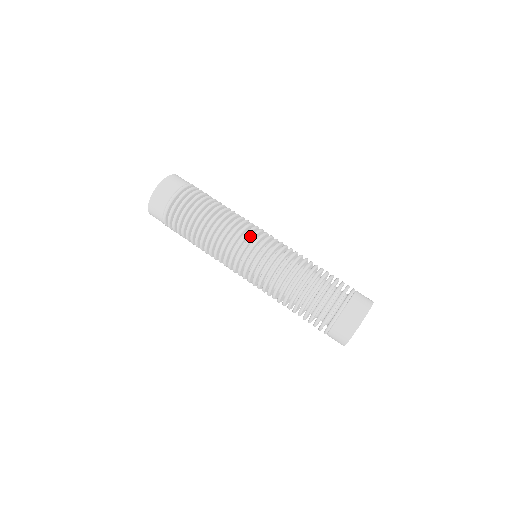
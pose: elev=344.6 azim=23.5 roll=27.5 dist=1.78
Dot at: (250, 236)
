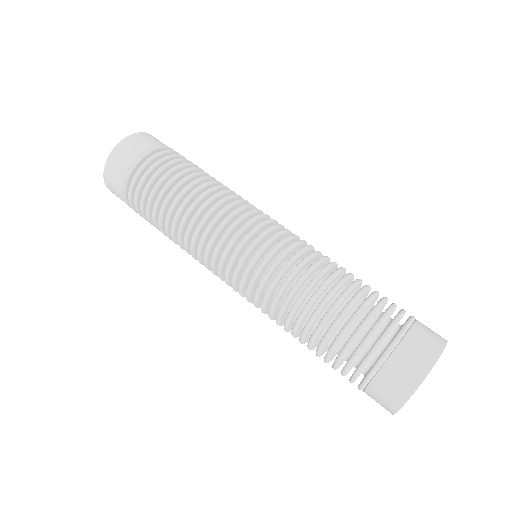
Dot at: occluded
